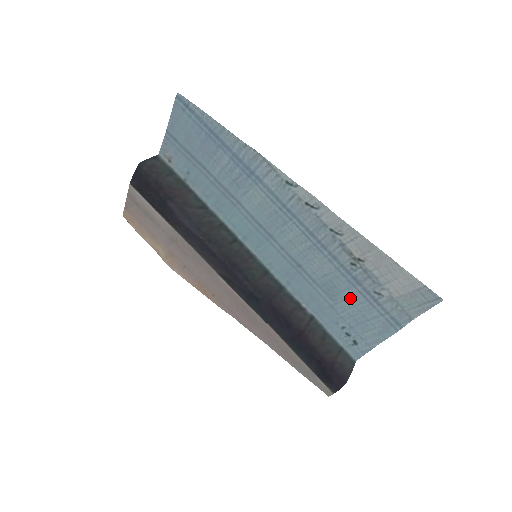
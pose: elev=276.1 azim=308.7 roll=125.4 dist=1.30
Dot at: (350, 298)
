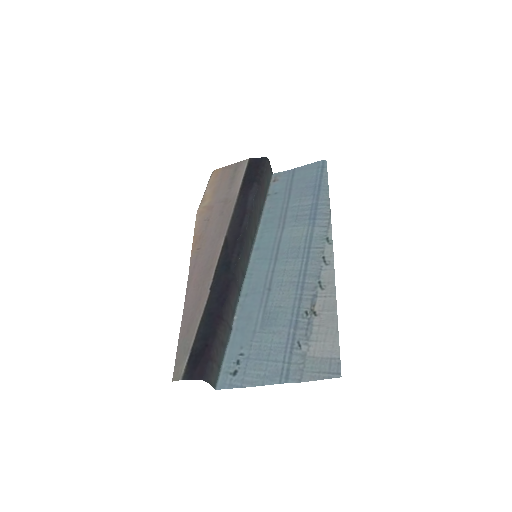
Dot at: (276, 334)
